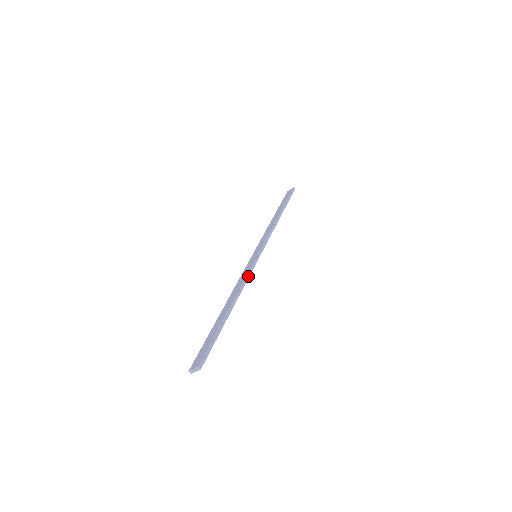
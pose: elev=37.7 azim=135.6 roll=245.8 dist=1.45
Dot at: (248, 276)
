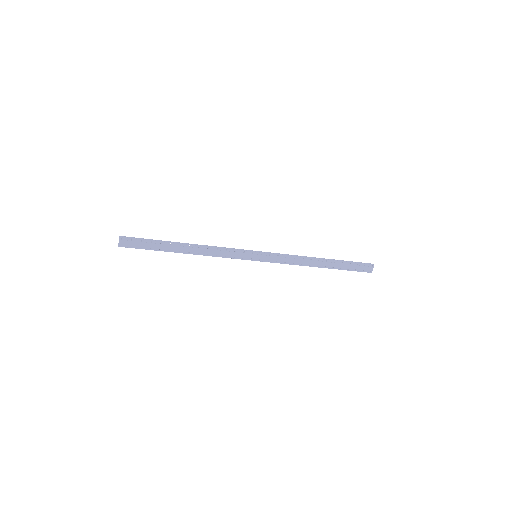
Dot at: (225, 248)
